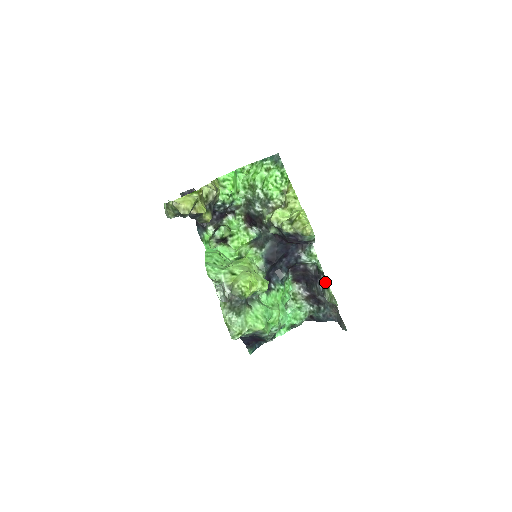
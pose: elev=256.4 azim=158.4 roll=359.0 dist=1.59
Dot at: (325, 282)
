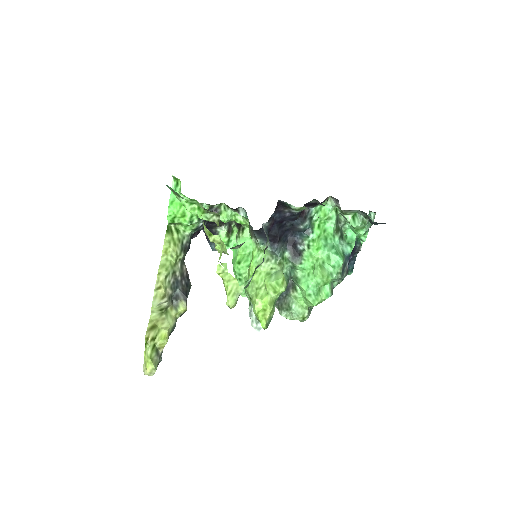
Dot at: occluded
